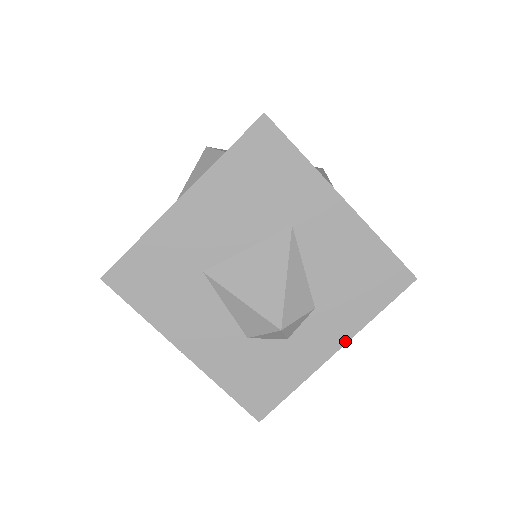
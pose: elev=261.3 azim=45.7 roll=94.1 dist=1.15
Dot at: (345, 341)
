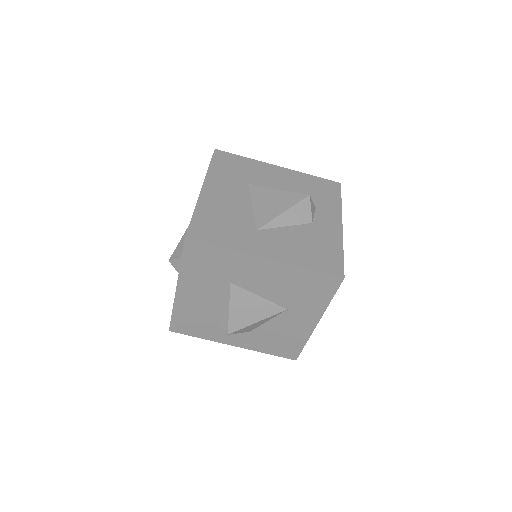
Dot at: (242, 347)
